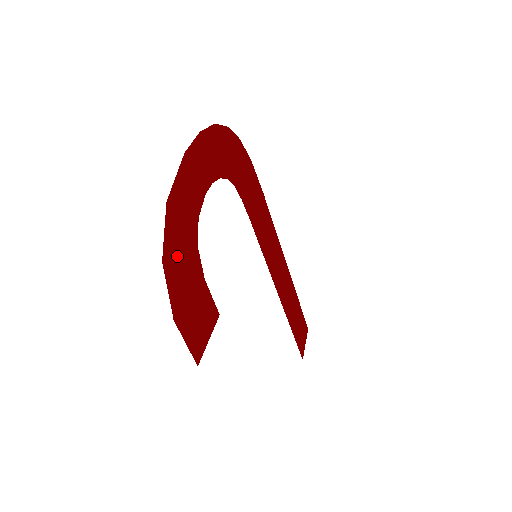
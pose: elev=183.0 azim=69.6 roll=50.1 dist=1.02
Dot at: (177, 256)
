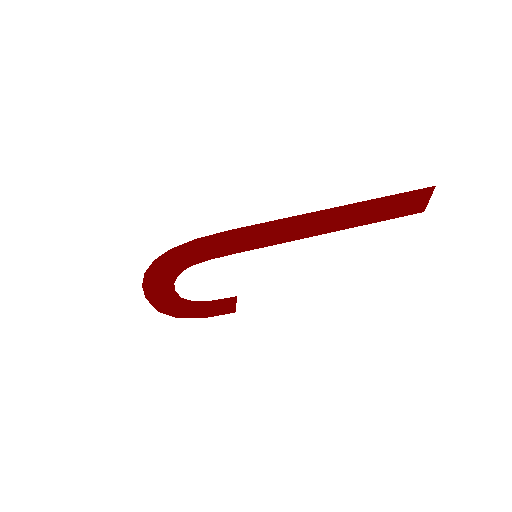
Dot at: (183, 312)
